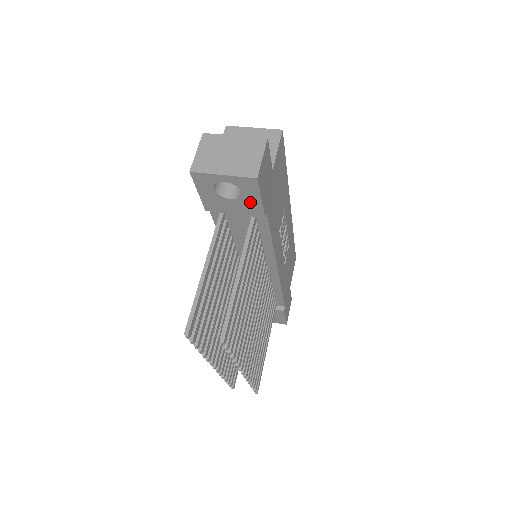
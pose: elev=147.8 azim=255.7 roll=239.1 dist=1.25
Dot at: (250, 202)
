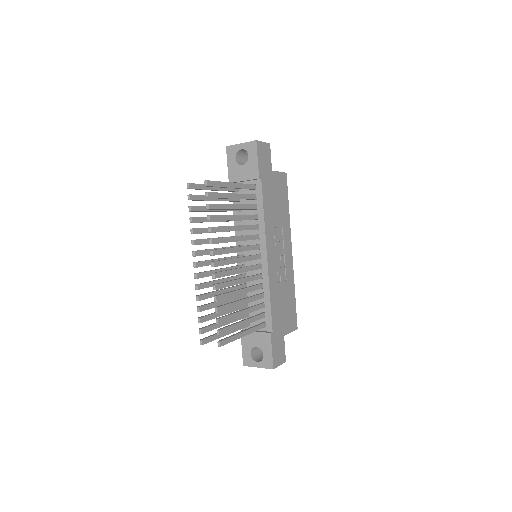
Dot at: (252, 165)
